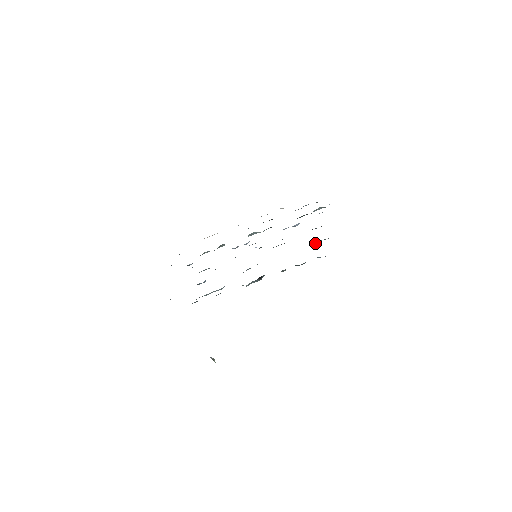
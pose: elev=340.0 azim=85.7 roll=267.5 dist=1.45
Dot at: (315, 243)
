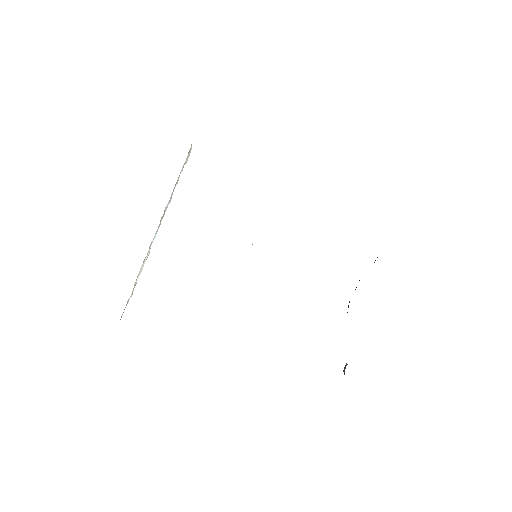
Dot at: occluded
